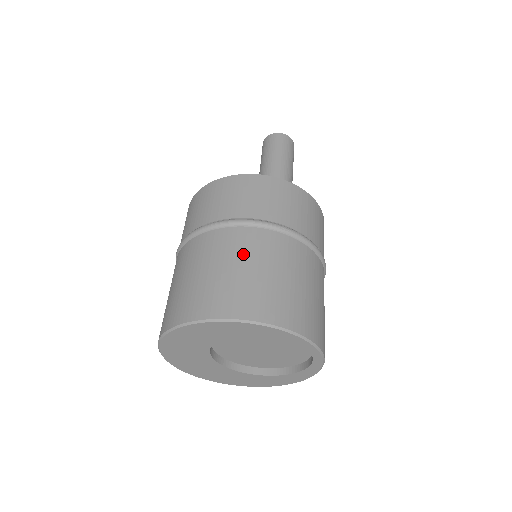
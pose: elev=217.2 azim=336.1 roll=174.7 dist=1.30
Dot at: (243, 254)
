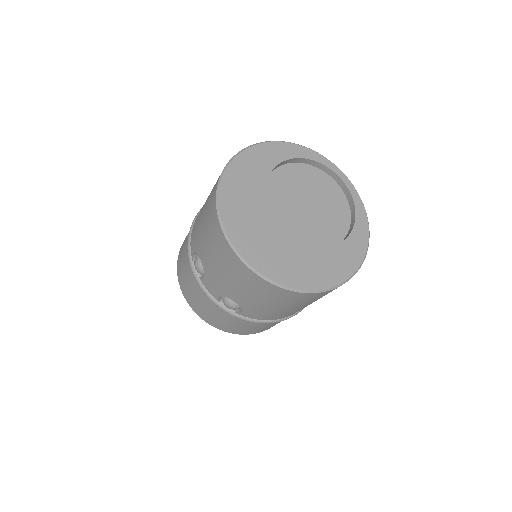
Dot at: occluded
